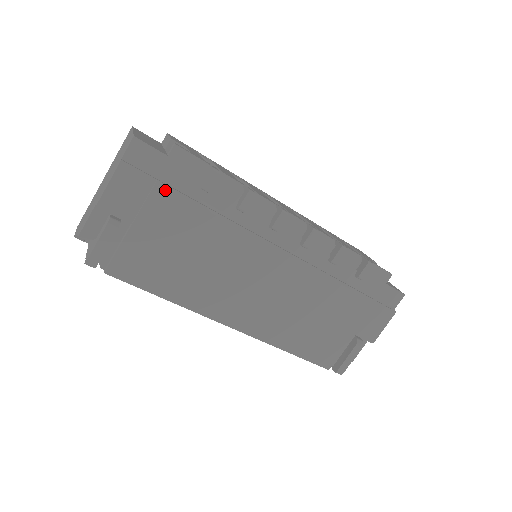
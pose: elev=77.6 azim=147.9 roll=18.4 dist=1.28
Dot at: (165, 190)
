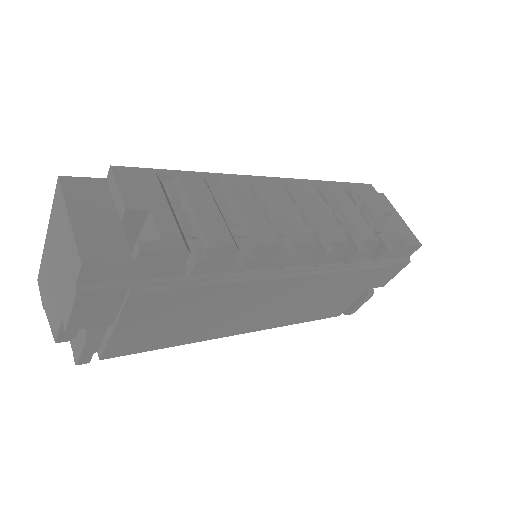
Dot at: (143, 293)
